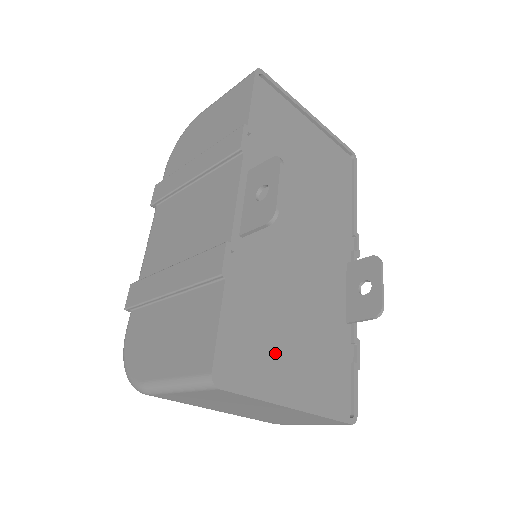
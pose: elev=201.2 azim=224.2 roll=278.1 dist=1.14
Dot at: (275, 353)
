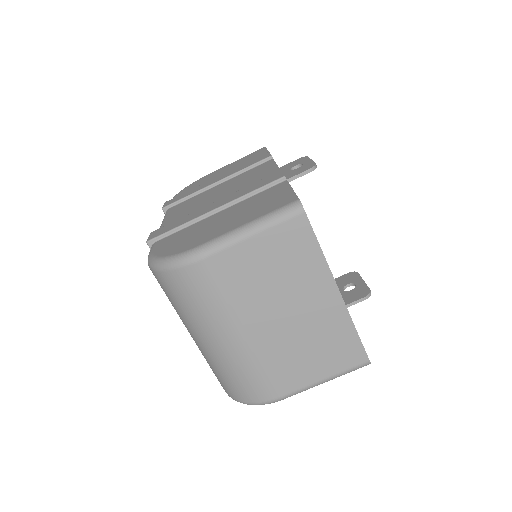
Dot at: occluded
